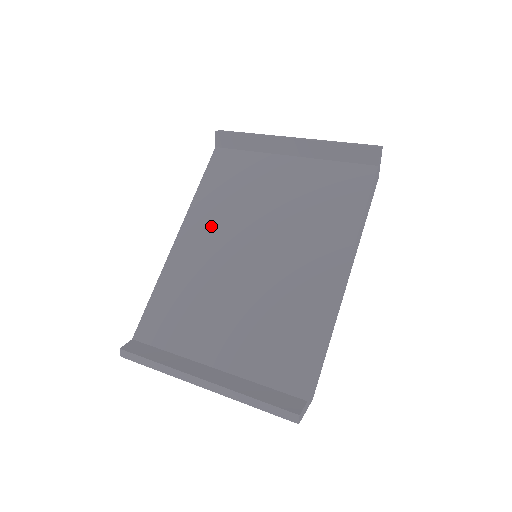
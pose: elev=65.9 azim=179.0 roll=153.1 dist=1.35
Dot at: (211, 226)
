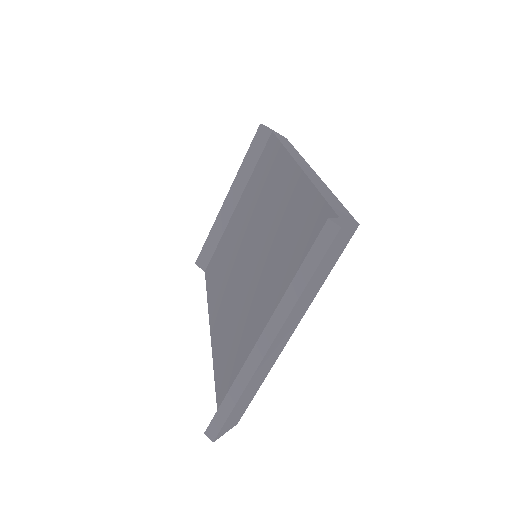
Dot at: (222, 292)
